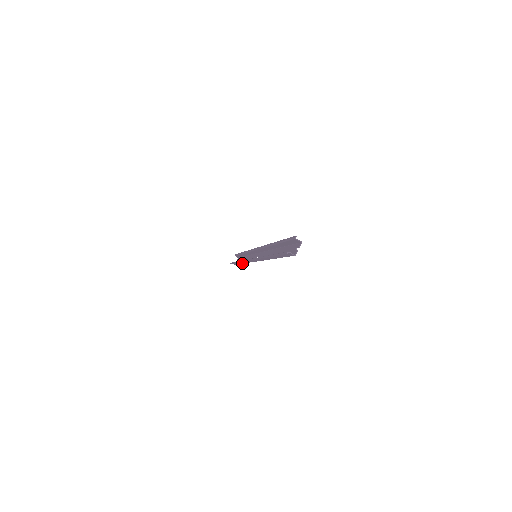
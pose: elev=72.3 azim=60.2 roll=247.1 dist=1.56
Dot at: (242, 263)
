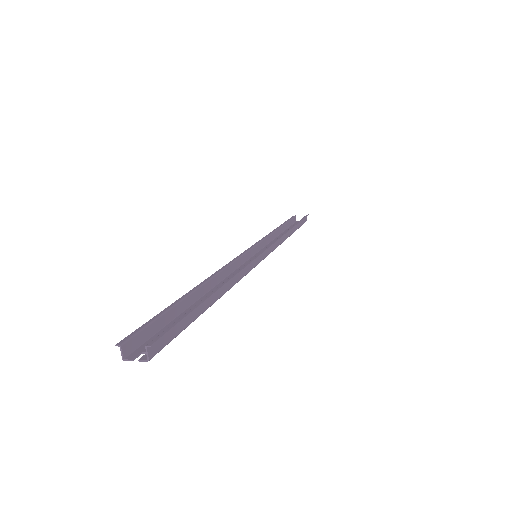
Dot at: (278, 234)
